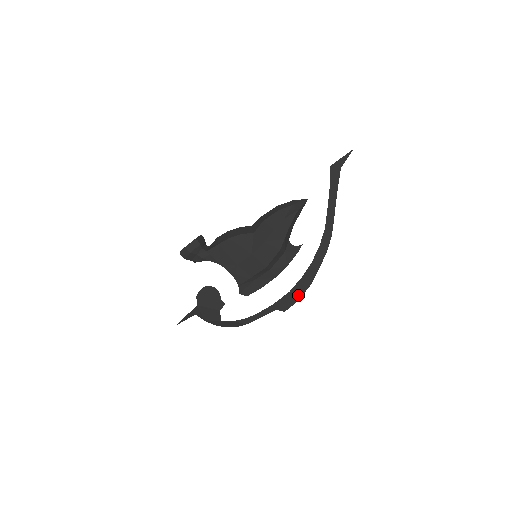
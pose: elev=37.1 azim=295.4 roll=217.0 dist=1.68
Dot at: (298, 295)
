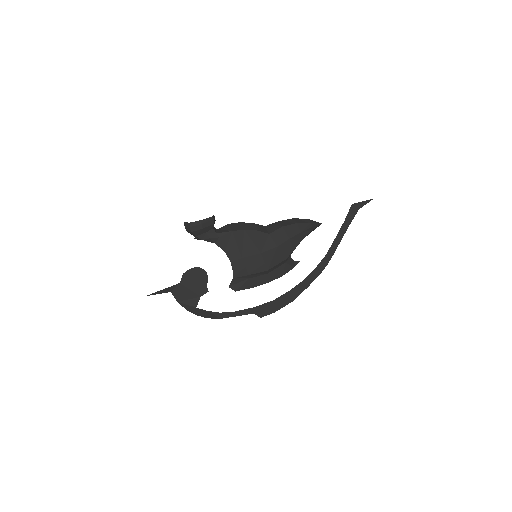
Dot at: (279, 306)
